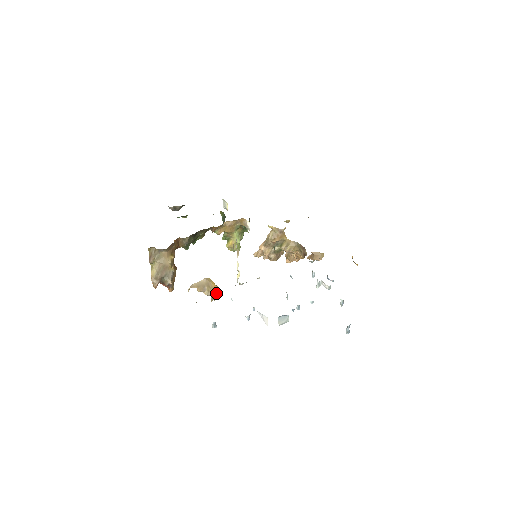
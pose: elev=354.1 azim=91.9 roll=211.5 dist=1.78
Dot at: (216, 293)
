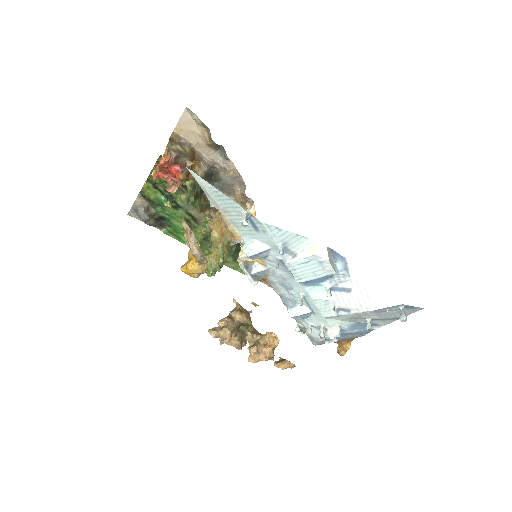
Dot at: occluded
